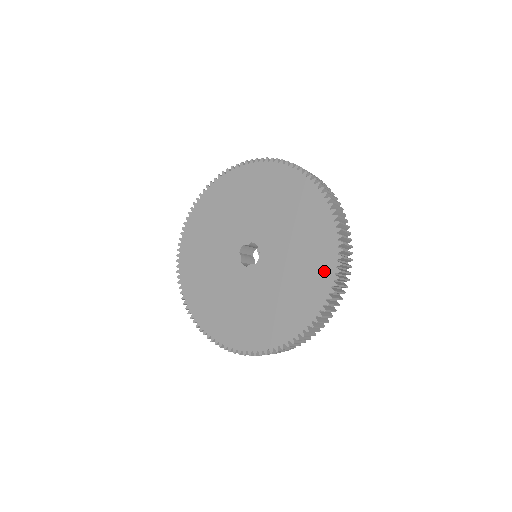
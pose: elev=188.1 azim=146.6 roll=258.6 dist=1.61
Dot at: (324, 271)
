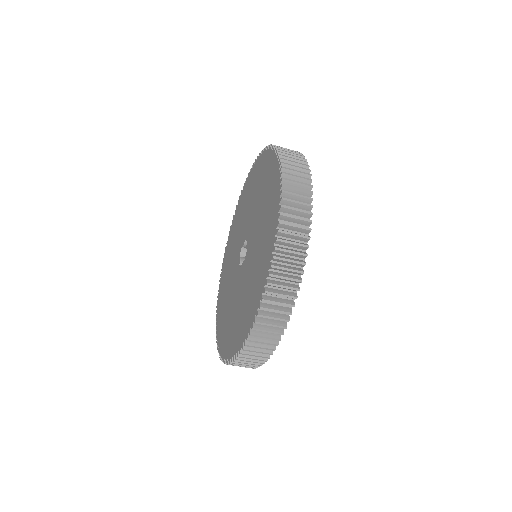
Dot at: (271, 231)
